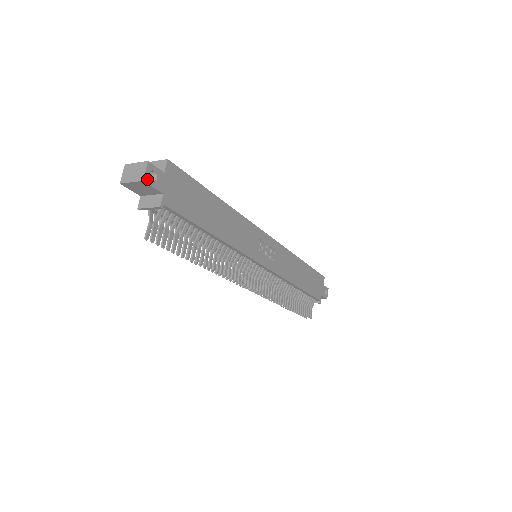
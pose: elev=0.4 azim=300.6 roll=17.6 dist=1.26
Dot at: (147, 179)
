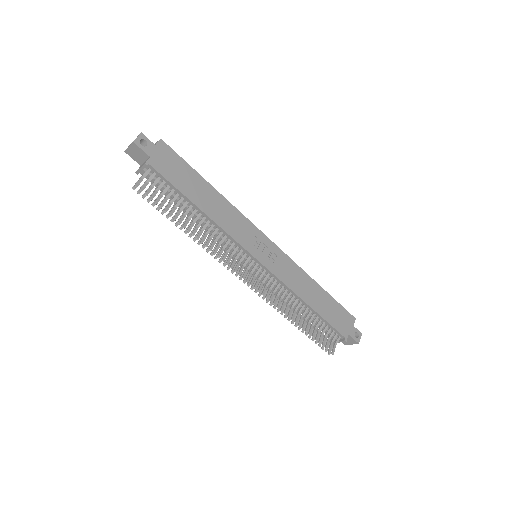
Dot at: (137, 142)
